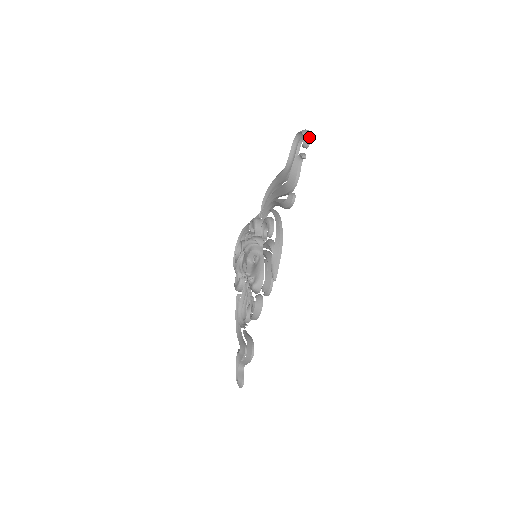
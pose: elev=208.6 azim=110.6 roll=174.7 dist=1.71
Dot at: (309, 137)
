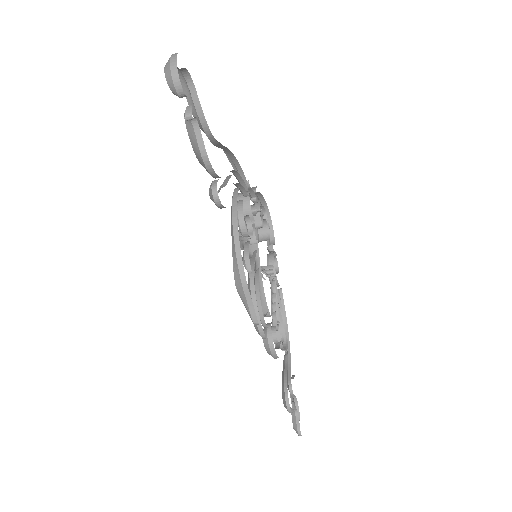
Dot at: (174, 75)
